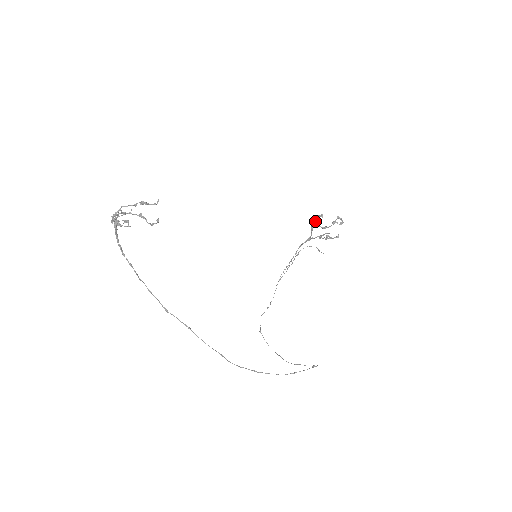
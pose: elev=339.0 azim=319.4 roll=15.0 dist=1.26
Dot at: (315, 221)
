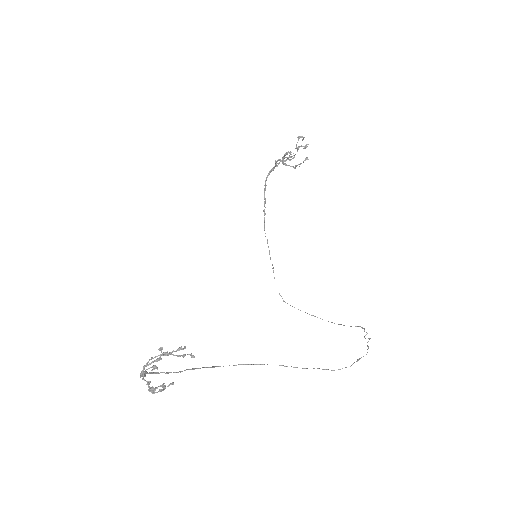
Dot at: (282, 163)
